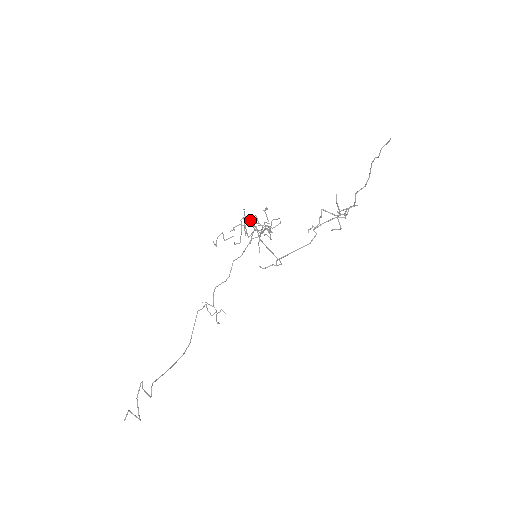
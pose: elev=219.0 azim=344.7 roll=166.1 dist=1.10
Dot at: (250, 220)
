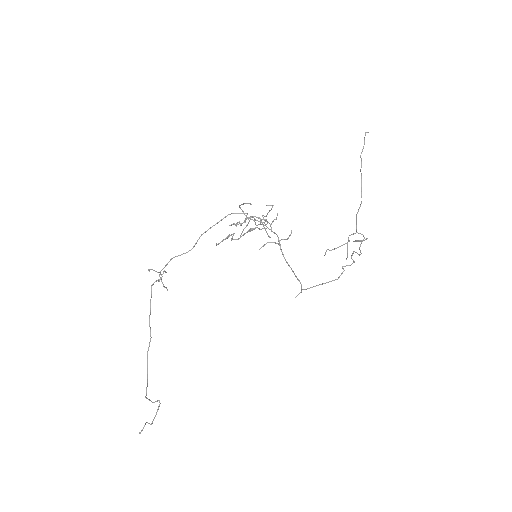
Dot at: occluded
